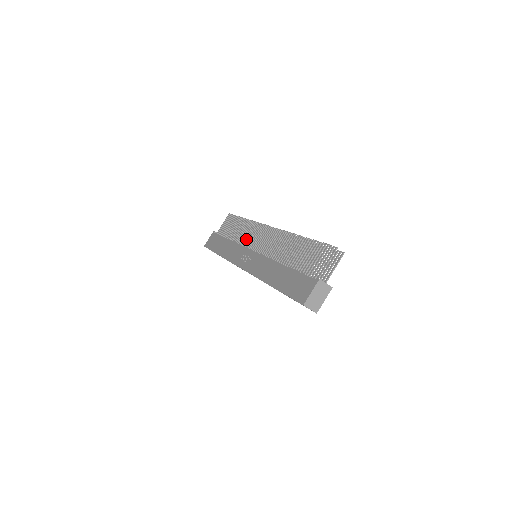
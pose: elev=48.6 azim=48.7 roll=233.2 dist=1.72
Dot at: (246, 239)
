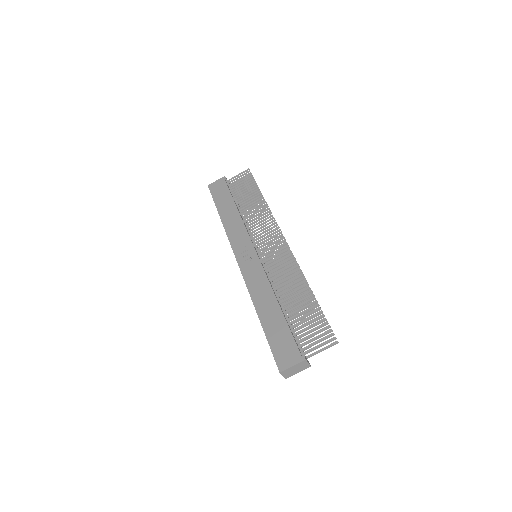
Dot at: occluded
